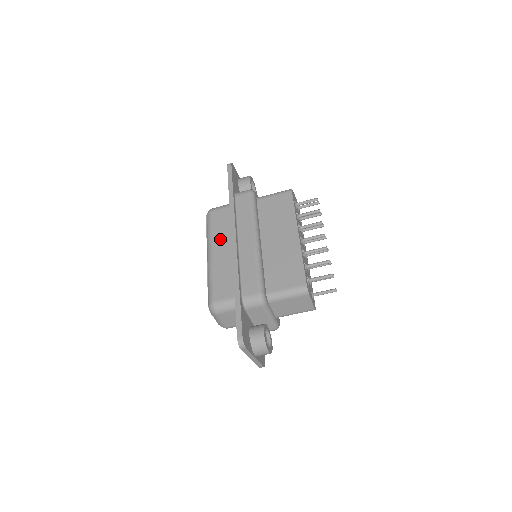
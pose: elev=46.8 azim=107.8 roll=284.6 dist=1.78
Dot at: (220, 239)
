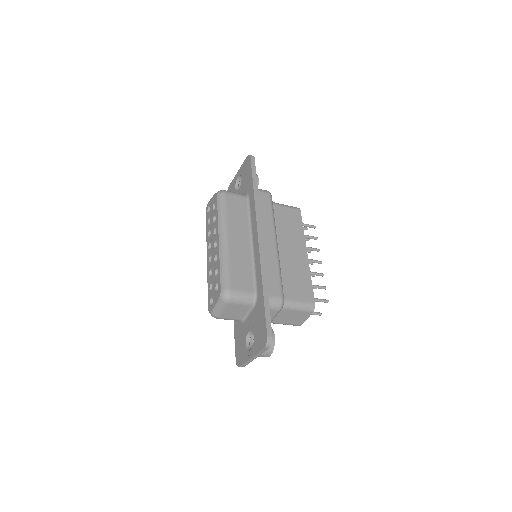
Dot at: (236, 227)
